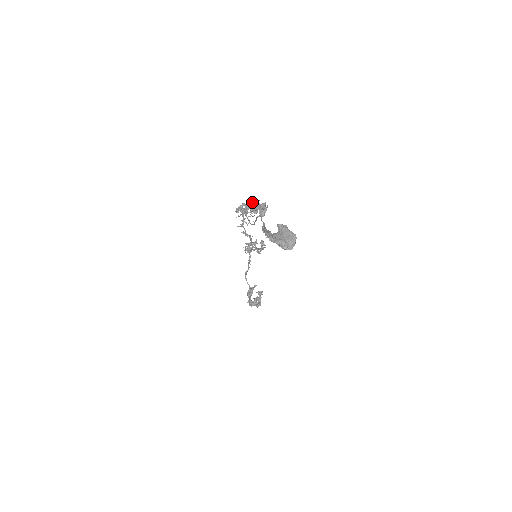
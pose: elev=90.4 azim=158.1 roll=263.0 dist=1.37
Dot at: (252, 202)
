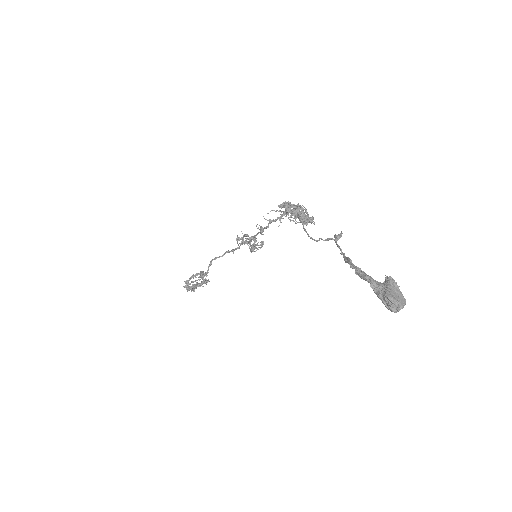
Dot at: (298, 206)
